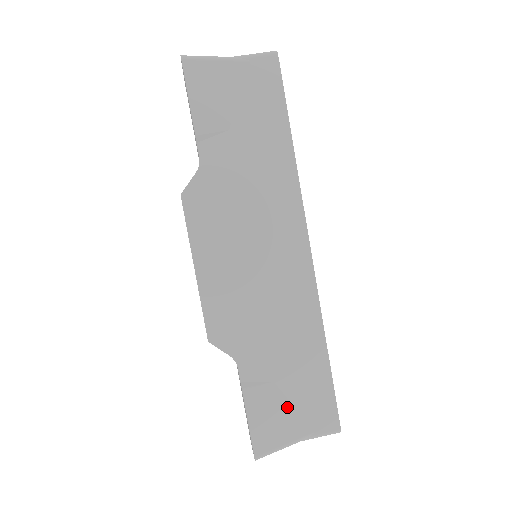
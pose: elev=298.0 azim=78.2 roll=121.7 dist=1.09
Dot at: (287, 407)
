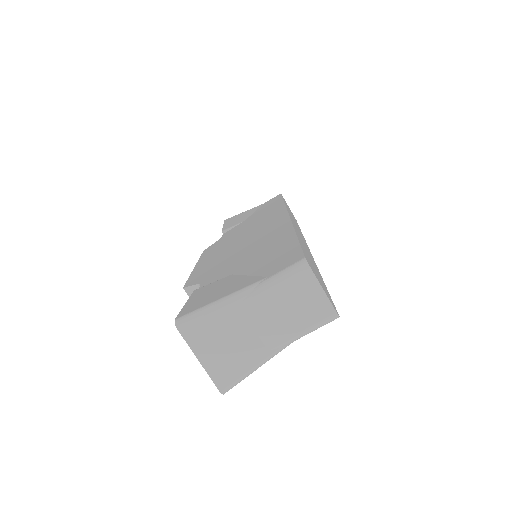
Dot at: occluded
